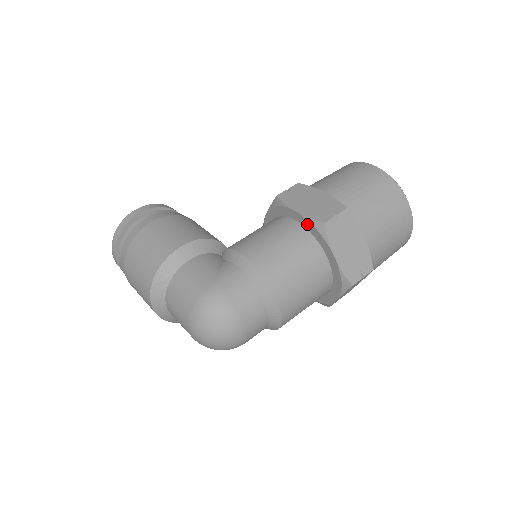
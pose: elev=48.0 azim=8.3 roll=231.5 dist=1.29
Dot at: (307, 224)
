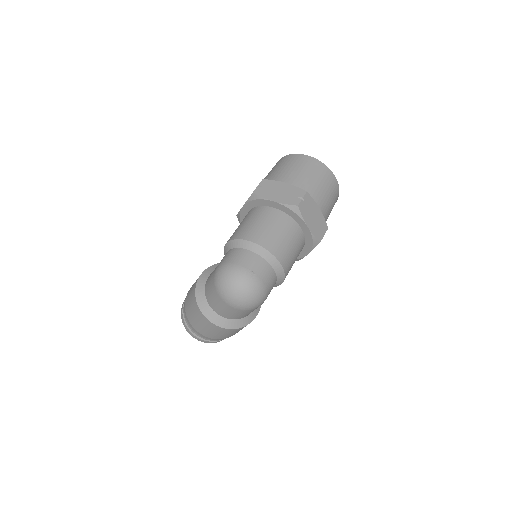
Dot at: (251, 205)
